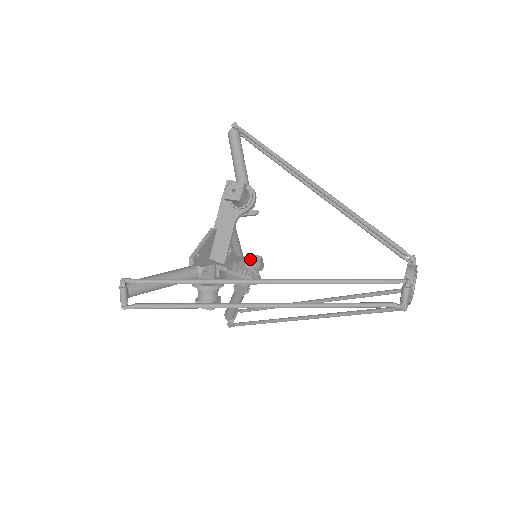
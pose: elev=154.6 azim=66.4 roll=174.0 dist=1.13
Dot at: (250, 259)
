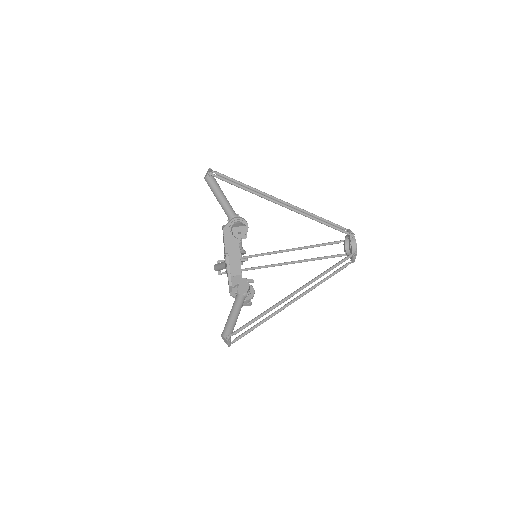
Dot at: occluded
